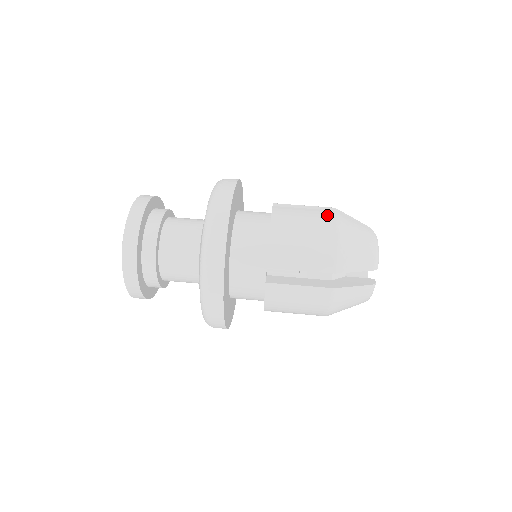
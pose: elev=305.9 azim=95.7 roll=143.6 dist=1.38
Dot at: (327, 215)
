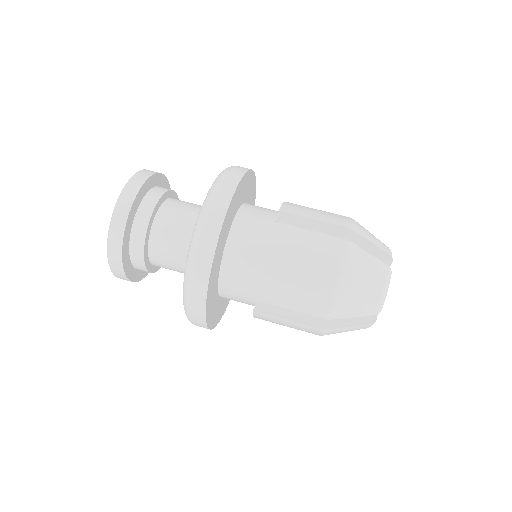
Dot at: (334, 249)
